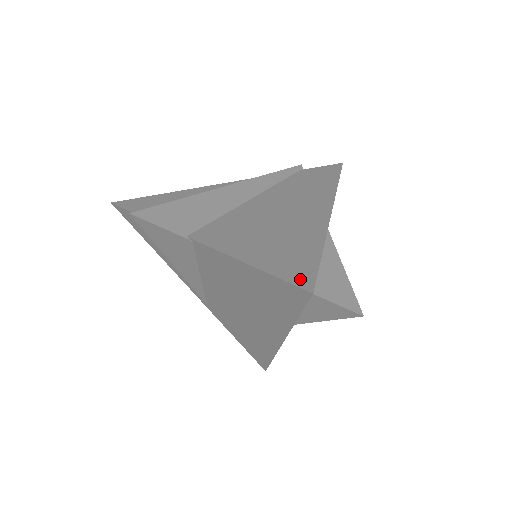
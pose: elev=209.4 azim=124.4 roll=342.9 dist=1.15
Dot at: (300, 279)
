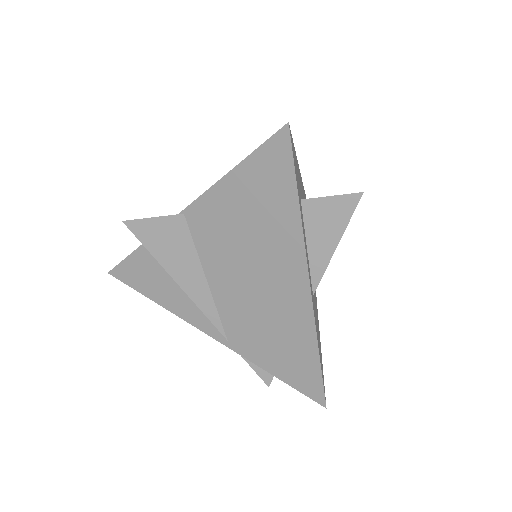
Dot at: occluded
